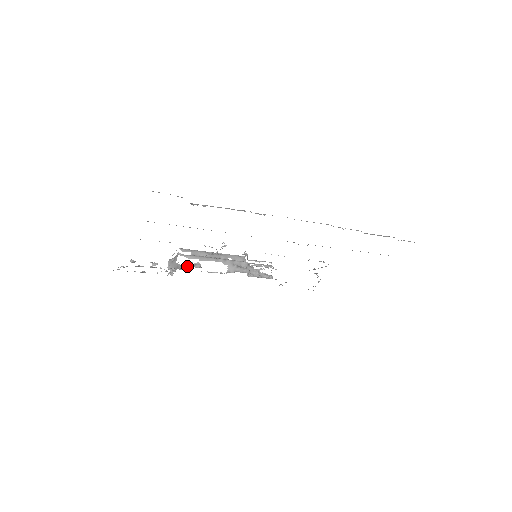
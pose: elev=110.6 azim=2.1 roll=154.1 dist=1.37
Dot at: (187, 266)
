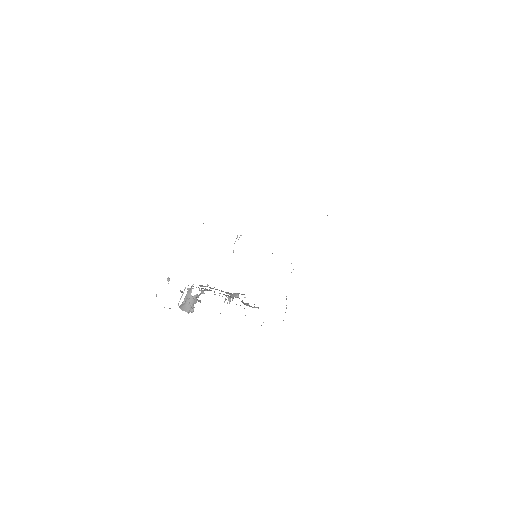
Dot at: occluded
